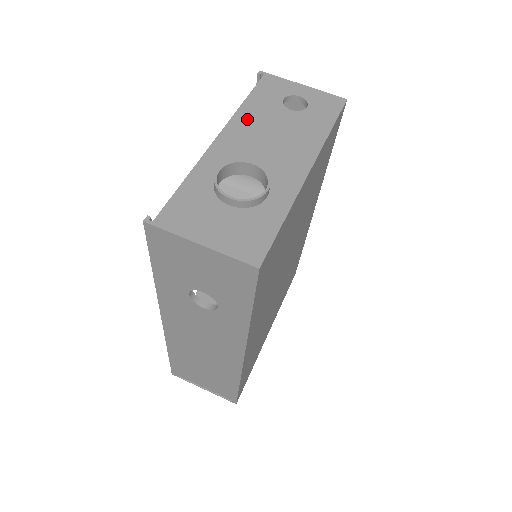
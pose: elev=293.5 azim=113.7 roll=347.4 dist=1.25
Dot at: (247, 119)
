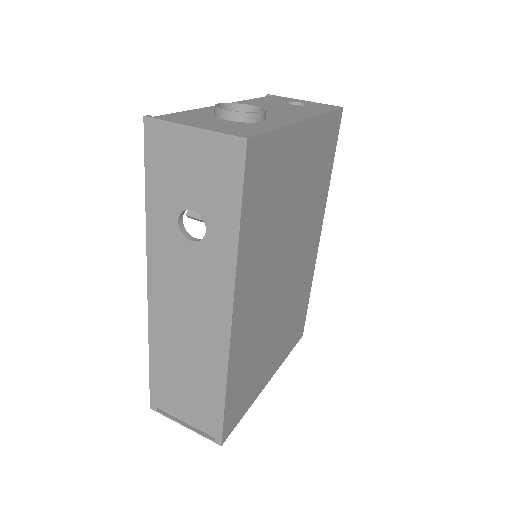
Dot at: (252, 103)
